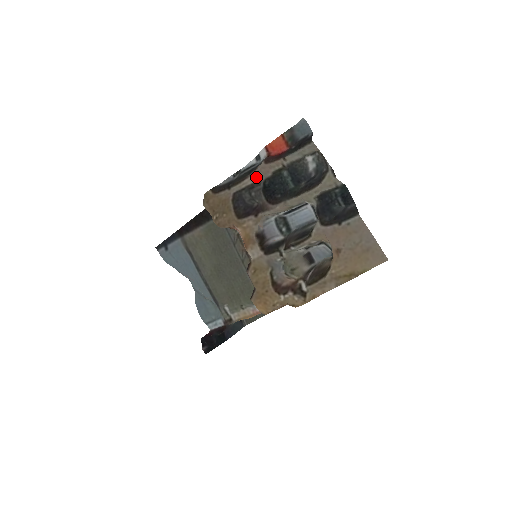
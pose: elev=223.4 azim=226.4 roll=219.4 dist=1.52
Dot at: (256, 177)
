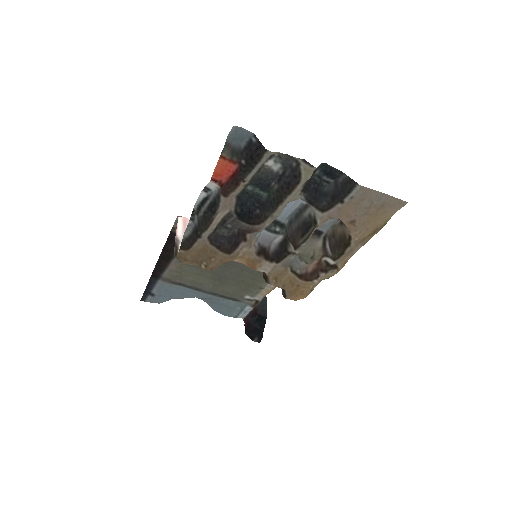
Dot at: (223, 212)
